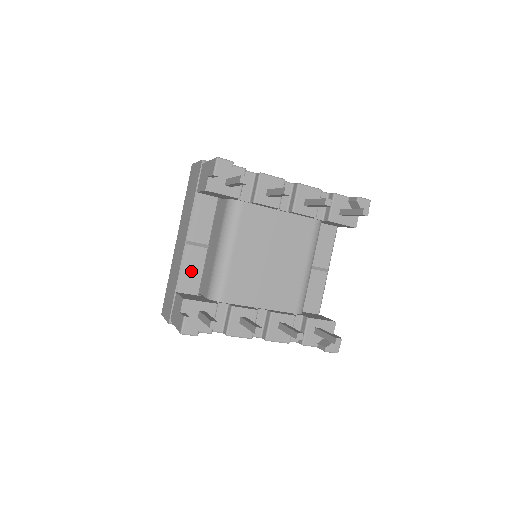
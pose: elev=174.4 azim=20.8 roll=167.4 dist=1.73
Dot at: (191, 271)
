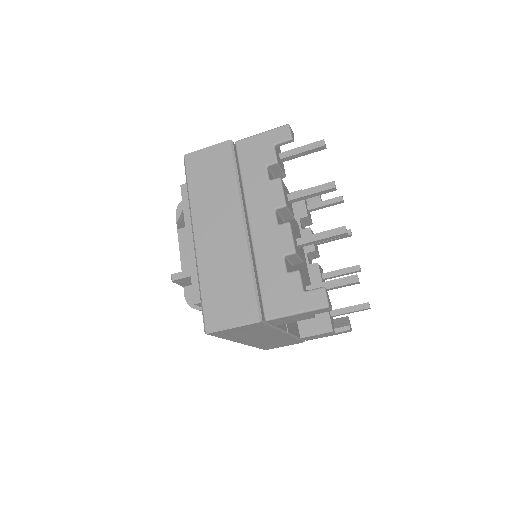
Dot at: occluded
